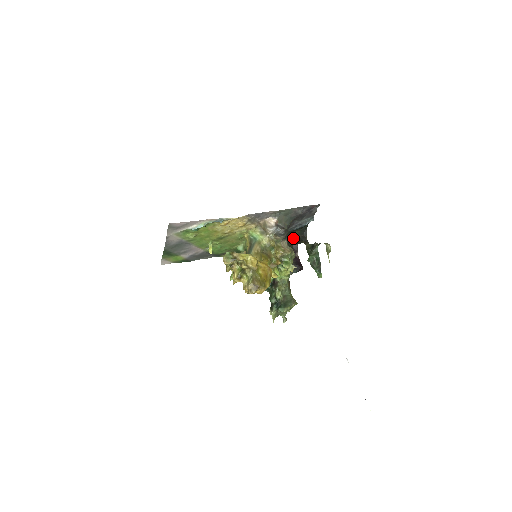
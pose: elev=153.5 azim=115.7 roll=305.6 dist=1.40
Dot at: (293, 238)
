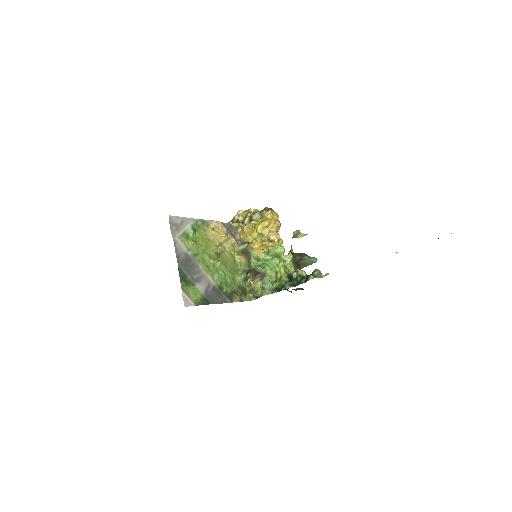
Dot at: occluded
